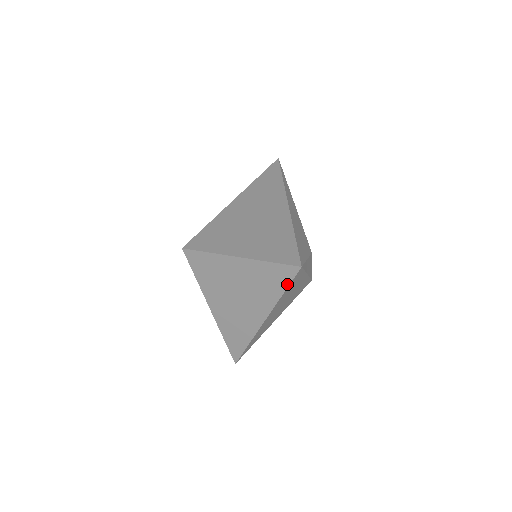
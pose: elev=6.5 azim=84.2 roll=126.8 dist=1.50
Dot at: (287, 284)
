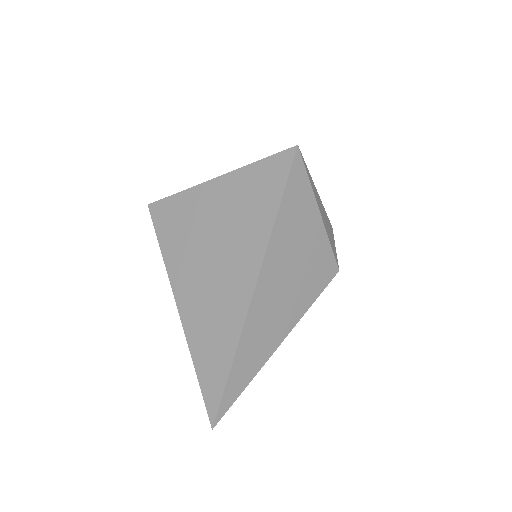
Dot at: (282, 188)
